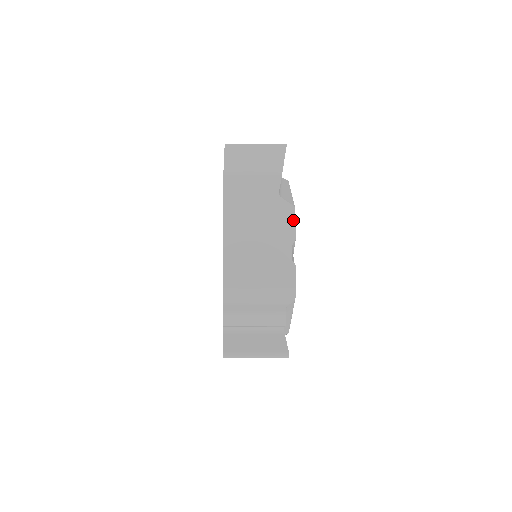
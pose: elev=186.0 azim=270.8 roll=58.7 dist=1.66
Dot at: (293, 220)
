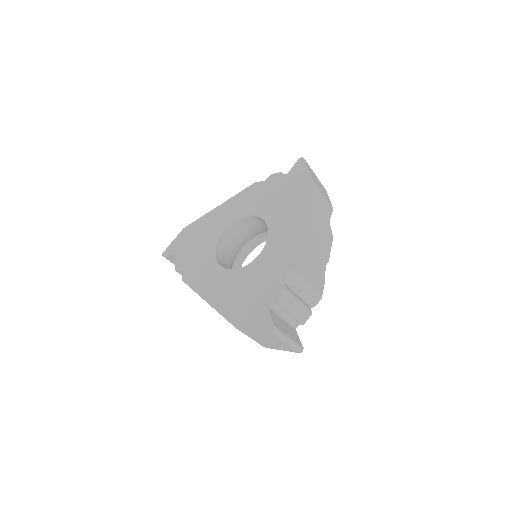
Dot at: (331, 245)
